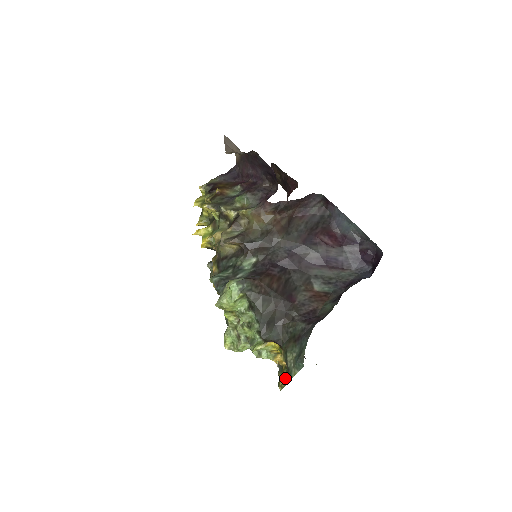
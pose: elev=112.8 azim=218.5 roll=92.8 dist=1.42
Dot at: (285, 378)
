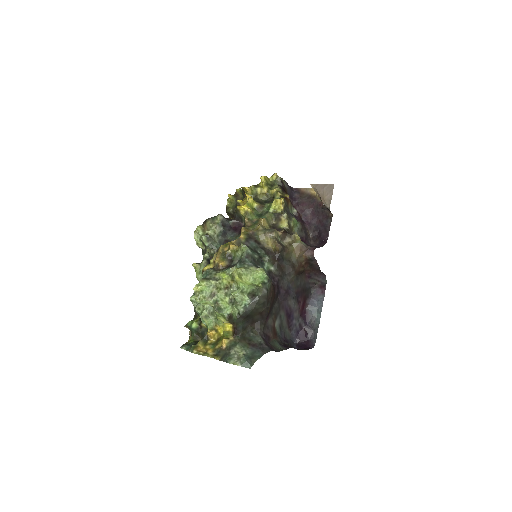
Dot at: (206, 350)
